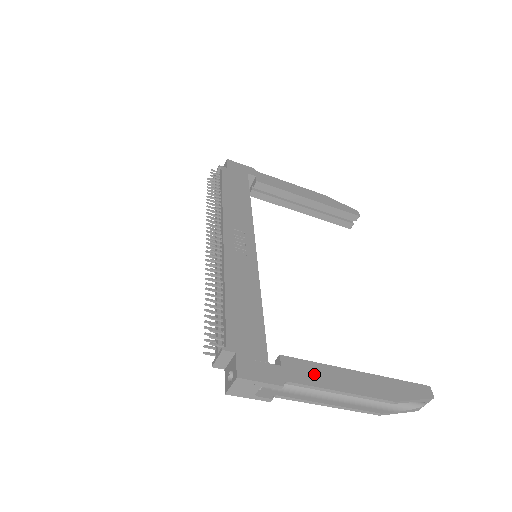
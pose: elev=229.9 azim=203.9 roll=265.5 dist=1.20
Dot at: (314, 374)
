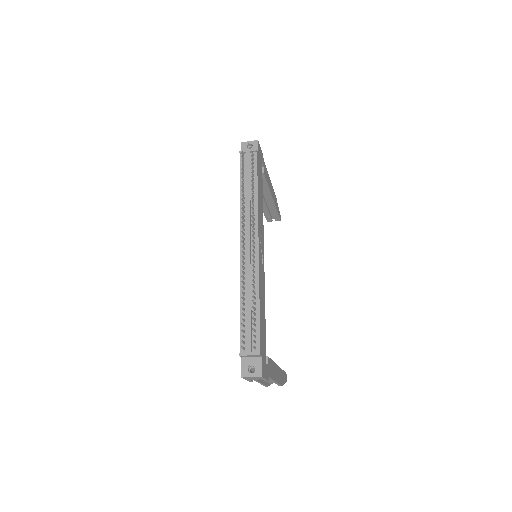
Dot at: (273, 370)
